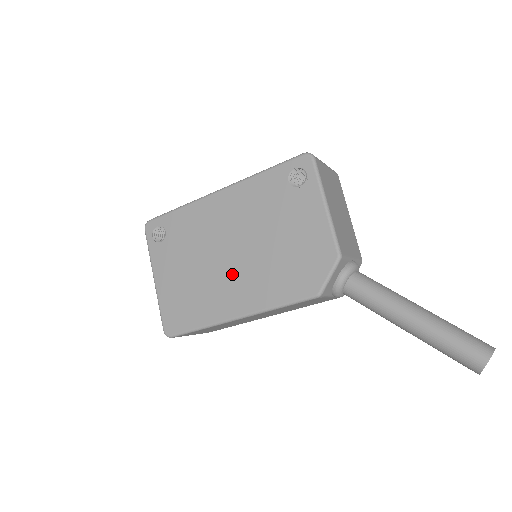
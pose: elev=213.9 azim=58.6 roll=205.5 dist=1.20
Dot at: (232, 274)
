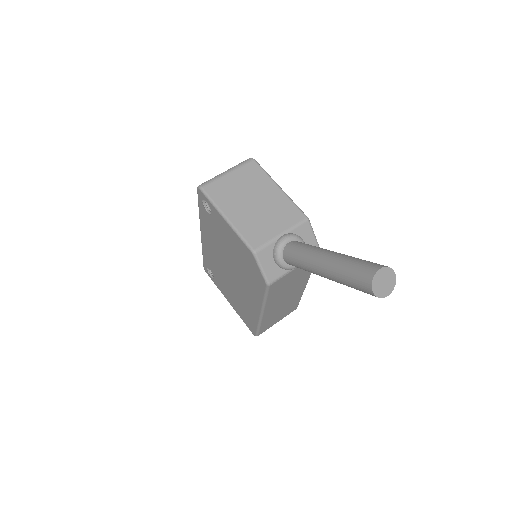
Dot at: (240, 286)
